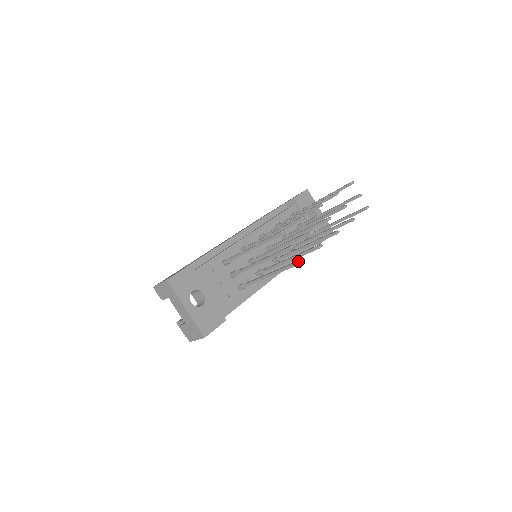
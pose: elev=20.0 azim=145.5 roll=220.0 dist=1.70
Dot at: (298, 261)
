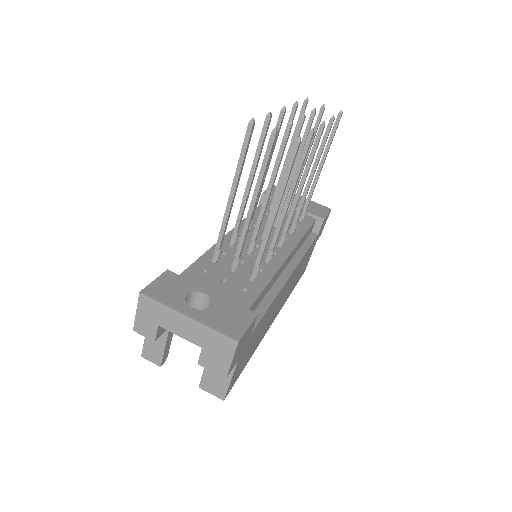
Dot at: occluded
